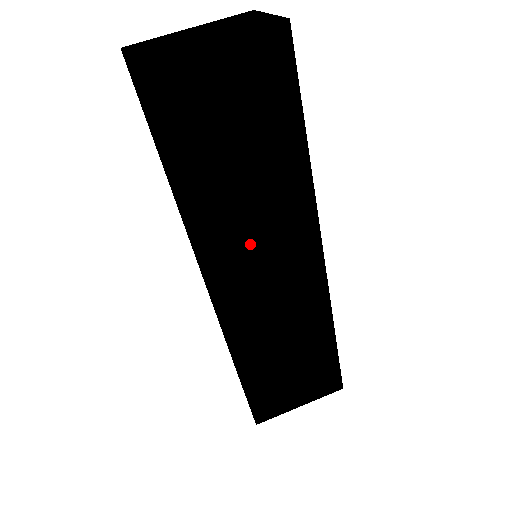
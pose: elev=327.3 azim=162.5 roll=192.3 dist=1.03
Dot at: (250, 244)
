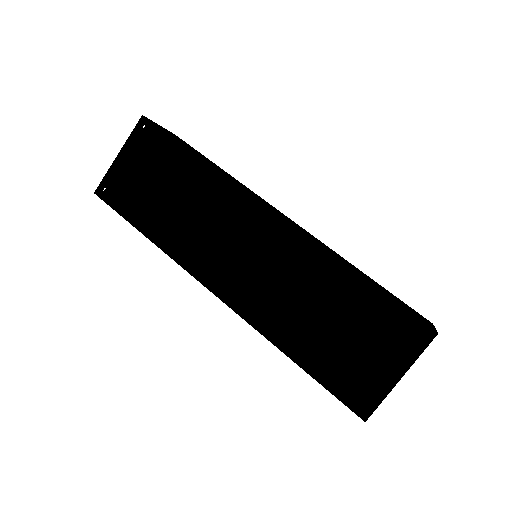
Dot at: (211, 238)
